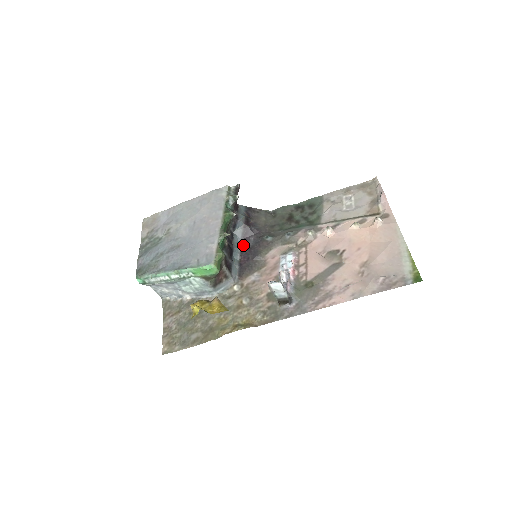
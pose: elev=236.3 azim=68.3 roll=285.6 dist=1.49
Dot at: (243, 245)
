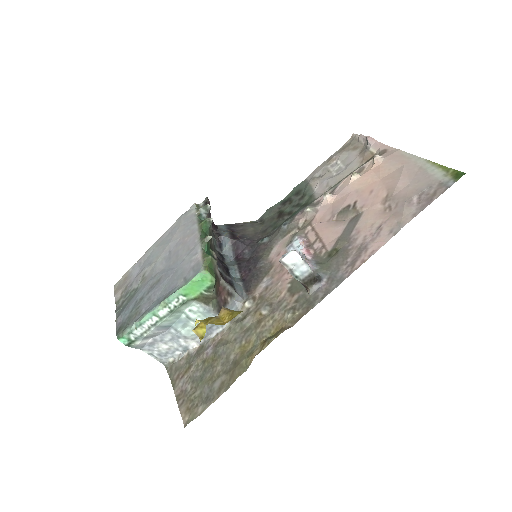
Dot at: (238, 261)
